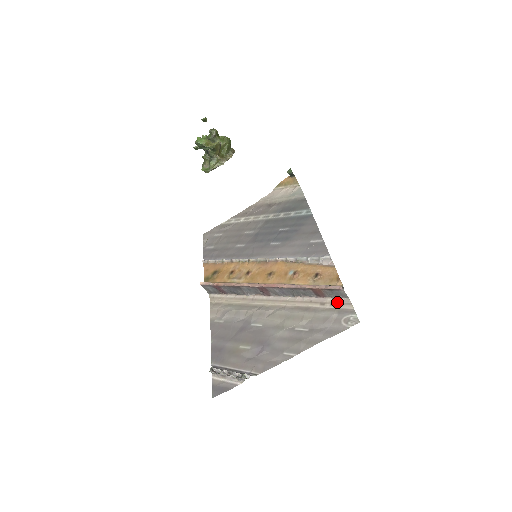
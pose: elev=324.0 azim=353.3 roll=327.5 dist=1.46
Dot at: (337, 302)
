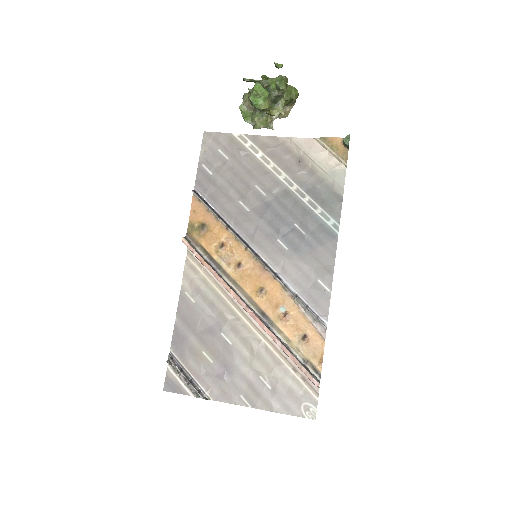
Dot at: (308, 381)
